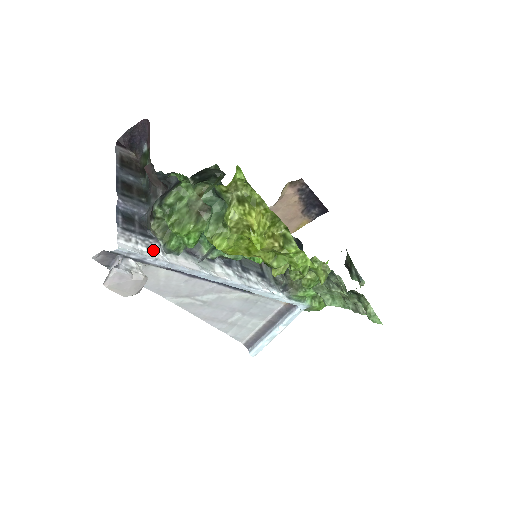
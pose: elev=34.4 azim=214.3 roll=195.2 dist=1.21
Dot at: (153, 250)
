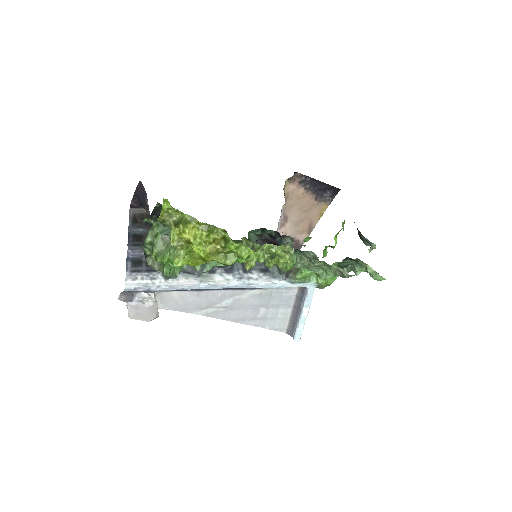
Dot at: (156, 280)
